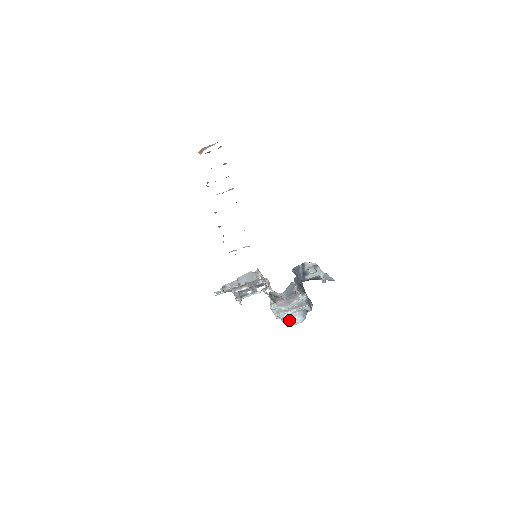
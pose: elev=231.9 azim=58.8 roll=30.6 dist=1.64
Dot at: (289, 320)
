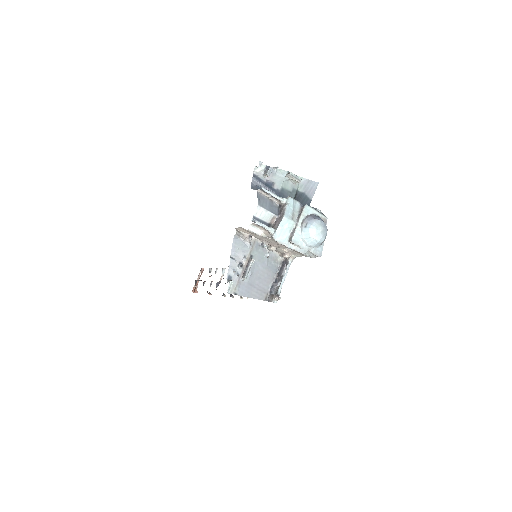
Dot at: (307, 234)
